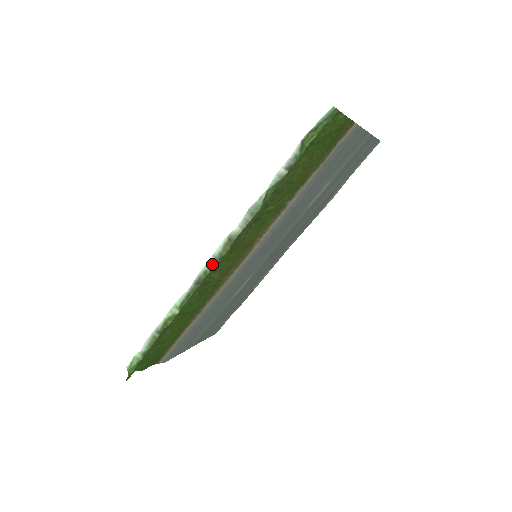
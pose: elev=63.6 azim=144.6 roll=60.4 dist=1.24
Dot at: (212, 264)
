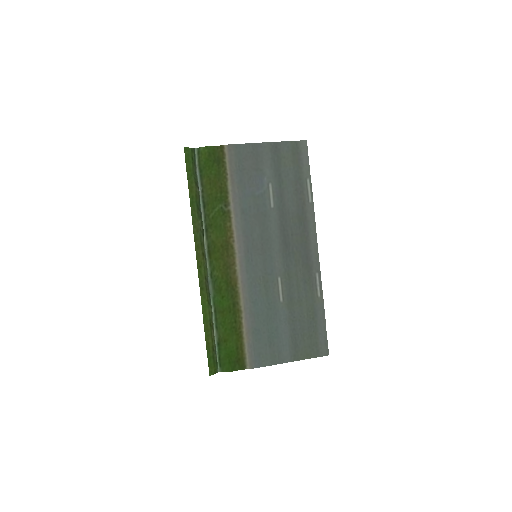
Dot at: (207, 266)
